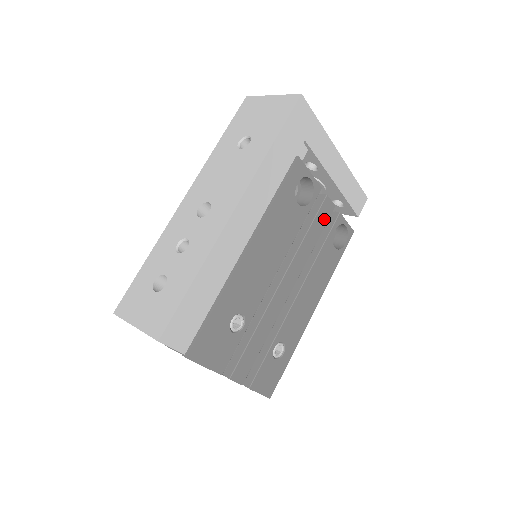
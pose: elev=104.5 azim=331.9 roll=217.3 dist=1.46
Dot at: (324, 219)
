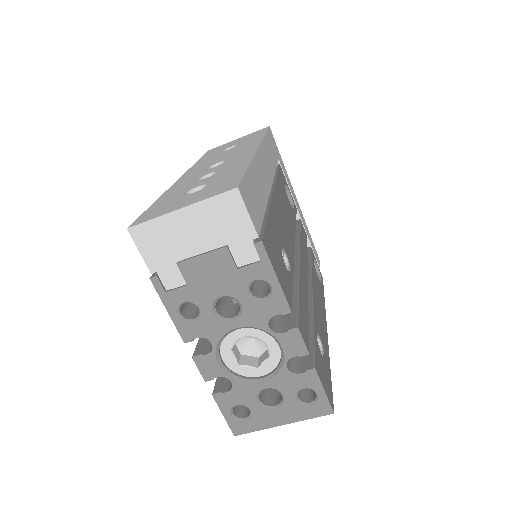
Dot at: (305, 238)
